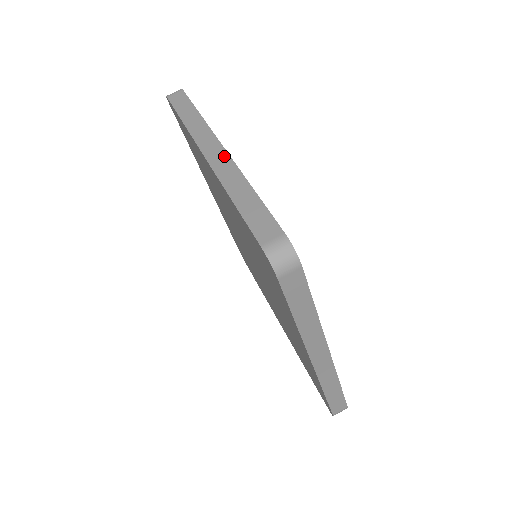
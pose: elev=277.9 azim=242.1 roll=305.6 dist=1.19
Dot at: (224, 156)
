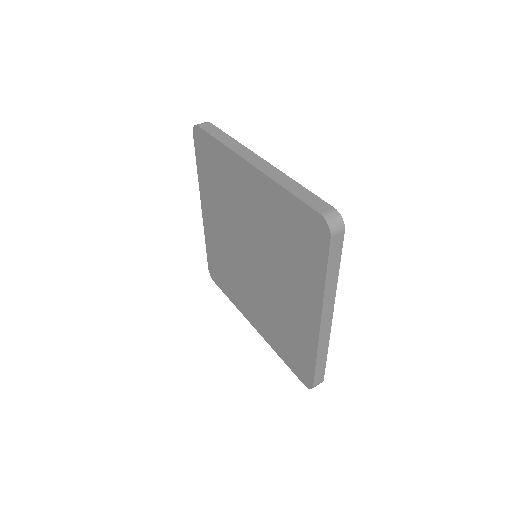
Dot at: occluded
